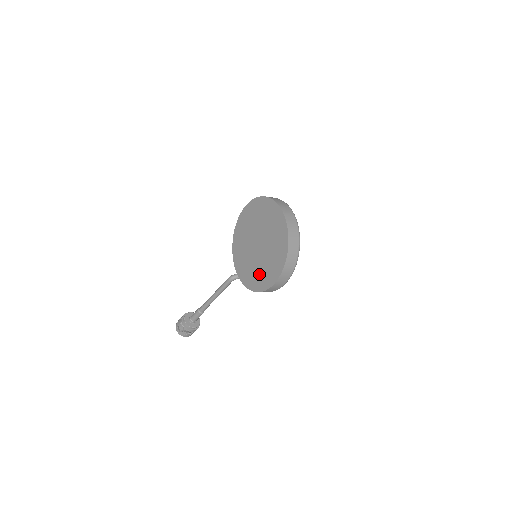
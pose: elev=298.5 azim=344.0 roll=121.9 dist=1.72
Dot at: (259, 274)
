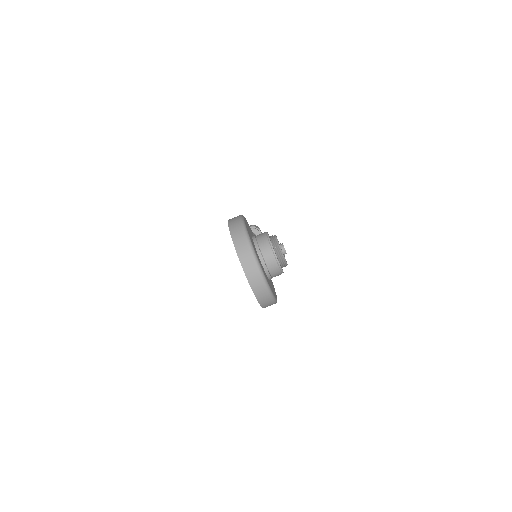
Dot at: occluded
